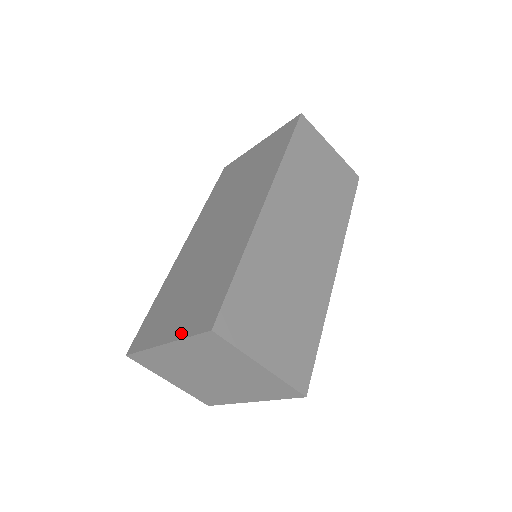
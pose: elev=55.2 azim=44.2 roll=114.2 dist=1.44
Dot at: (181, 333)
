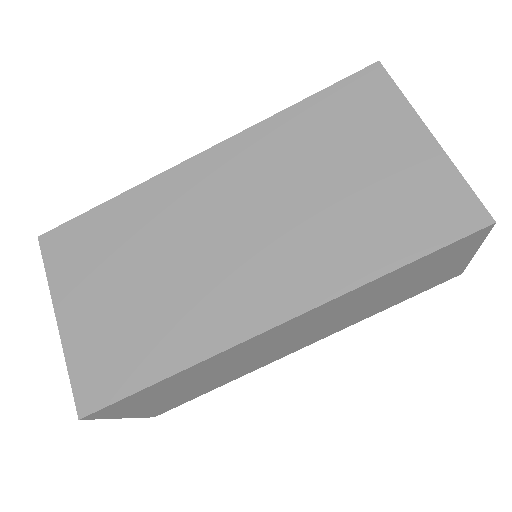
Dot at: (71, 349)
